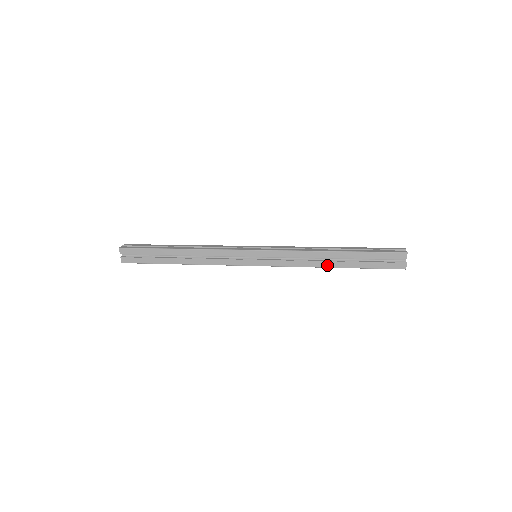
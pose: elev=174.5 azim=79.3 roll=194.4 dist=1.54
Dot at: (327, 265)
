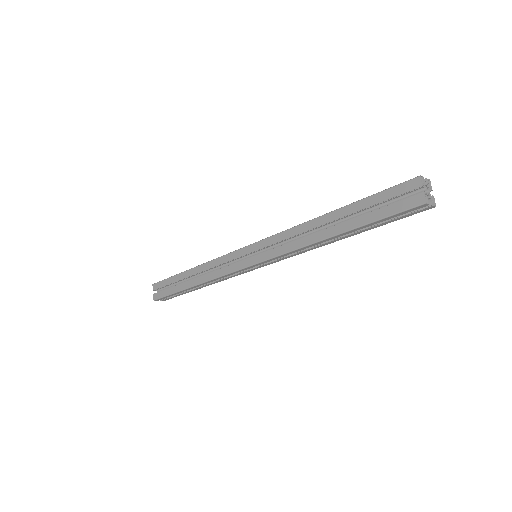
Dot at: (322, 236)
